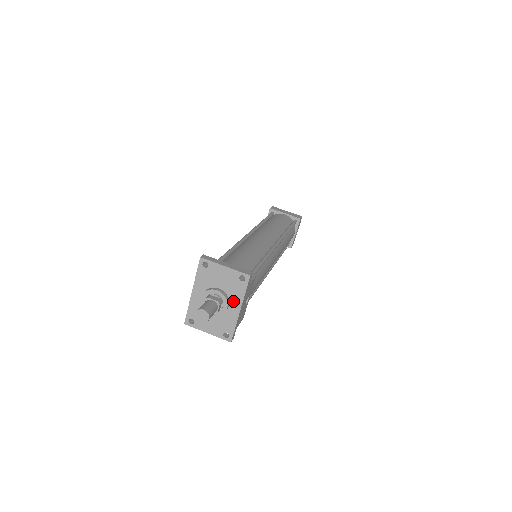
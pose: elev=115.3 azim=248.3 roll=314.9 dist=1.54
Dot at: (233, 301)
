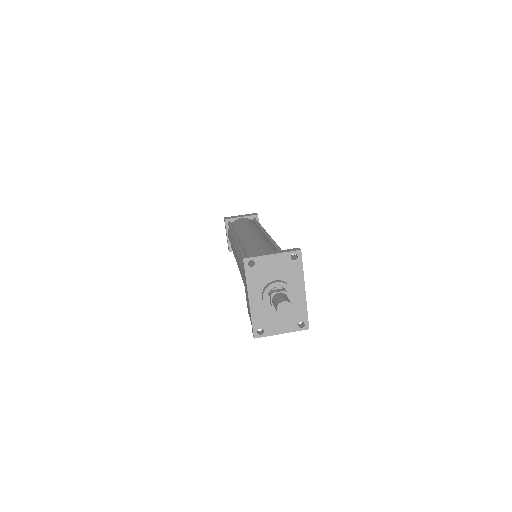
Dot at: (294, 285)
